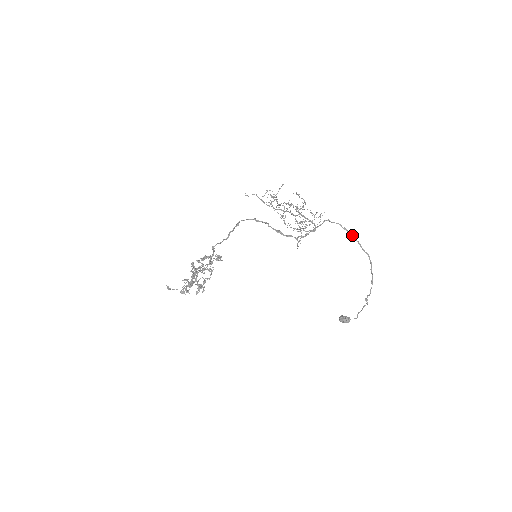
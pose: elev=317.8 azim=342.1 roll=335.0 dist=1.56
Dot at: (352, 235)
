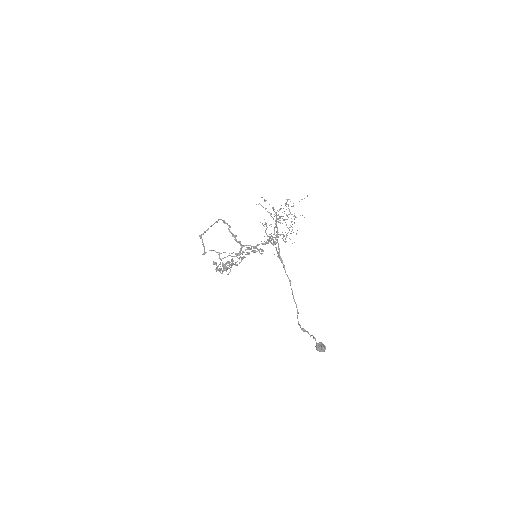
Dot at: (280, 257)
